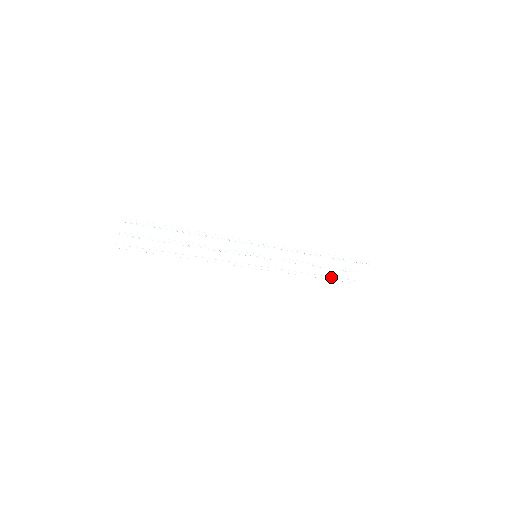
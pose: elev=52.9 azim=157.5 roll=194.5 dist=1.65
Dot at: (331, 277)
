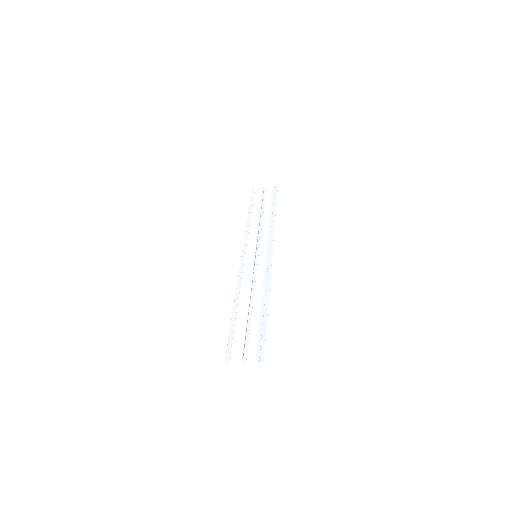
Dot at: (252, 204)
